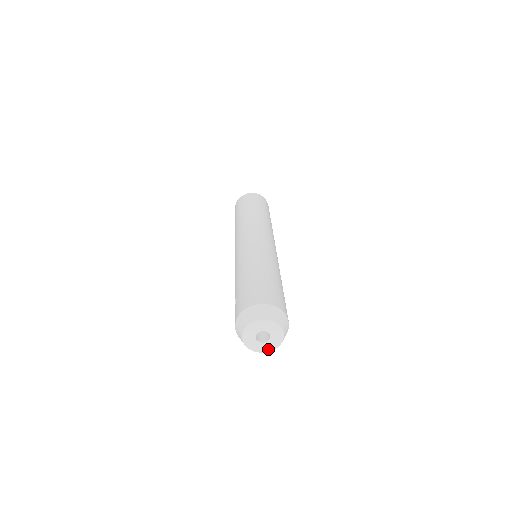
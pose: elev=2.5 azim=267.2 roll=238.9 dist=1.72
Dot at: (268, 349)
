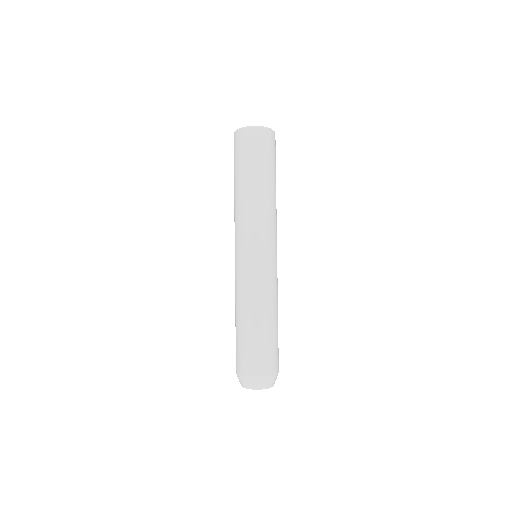
Dot at: occluded
